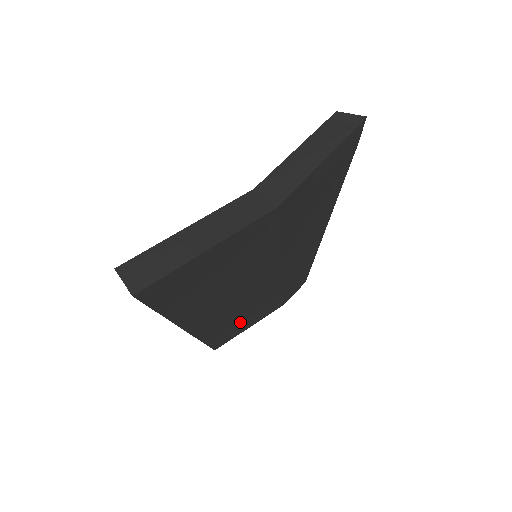
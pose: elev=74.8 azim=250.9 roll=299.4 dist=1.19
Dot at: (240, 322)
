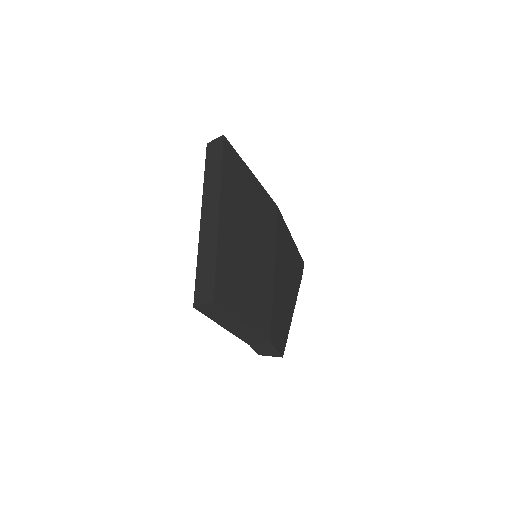
Dot at: (240, 294)
